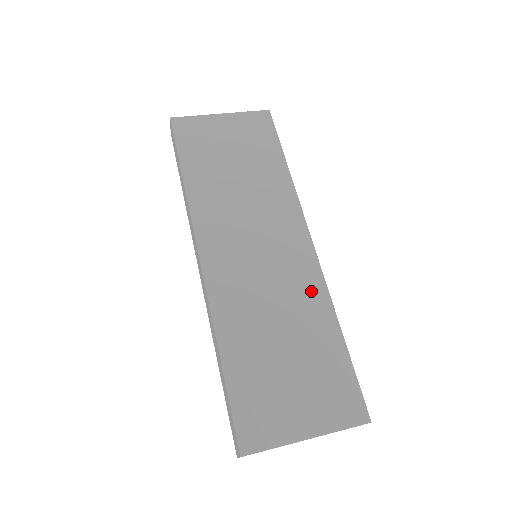
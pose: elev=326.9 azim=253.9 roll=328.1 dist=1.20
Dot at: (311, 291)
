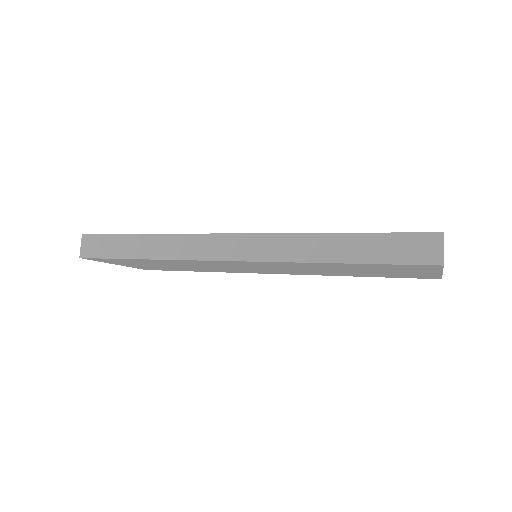
Dot at: occluded
